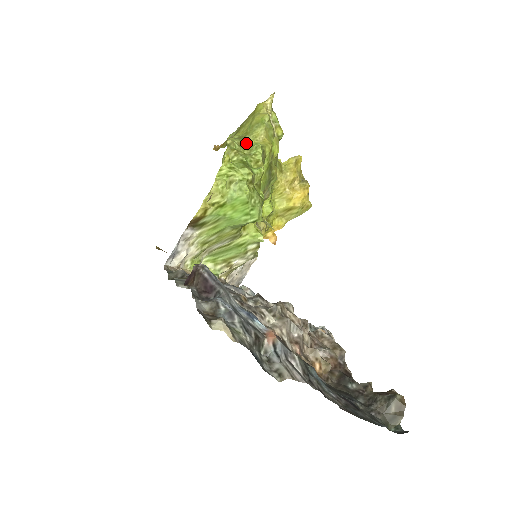
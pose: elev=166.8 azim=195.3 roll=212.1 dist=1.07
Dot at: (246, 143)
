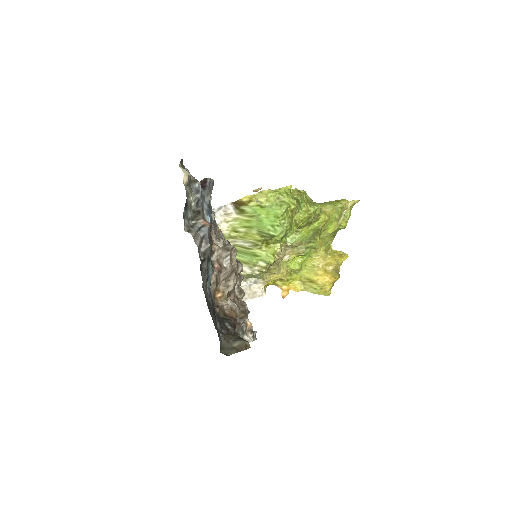
Dot at: occluded
